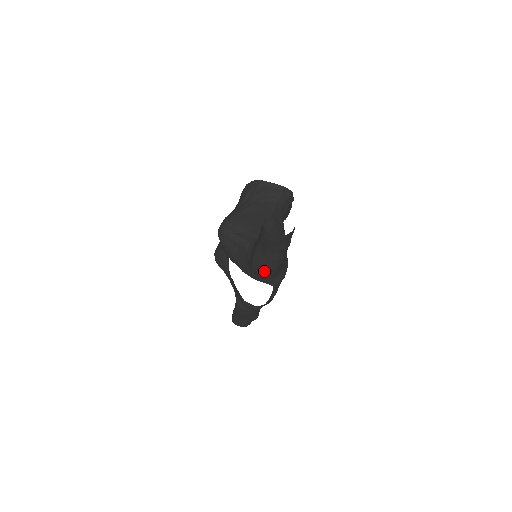
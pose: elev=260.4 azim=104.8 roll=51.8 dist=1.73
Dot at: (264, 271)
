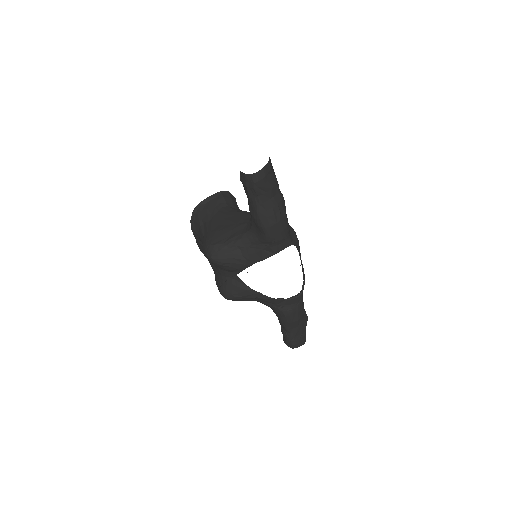
Dot at: (280, 227)
